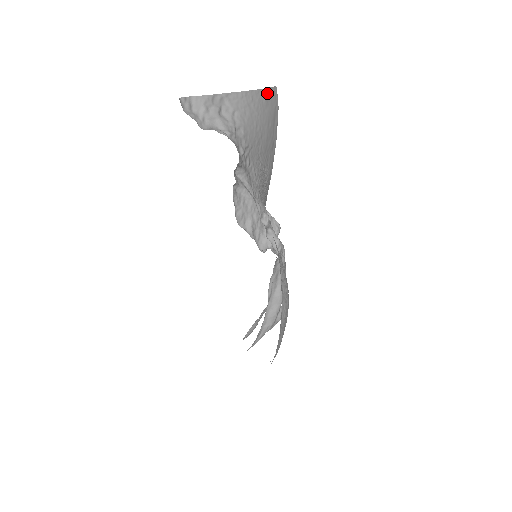
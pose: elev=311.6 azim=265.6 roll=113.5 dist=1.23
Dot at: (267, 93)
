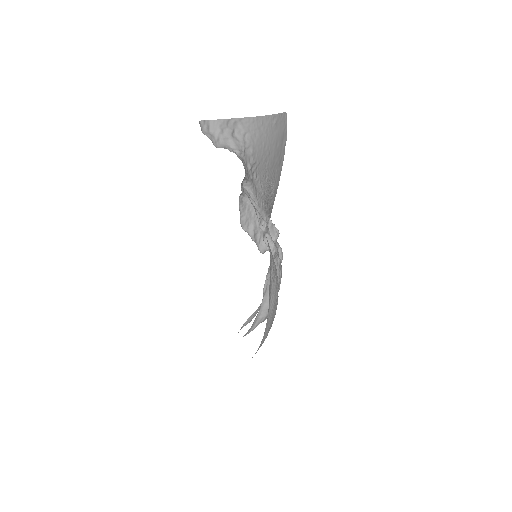
Dot at: (277, 118)
